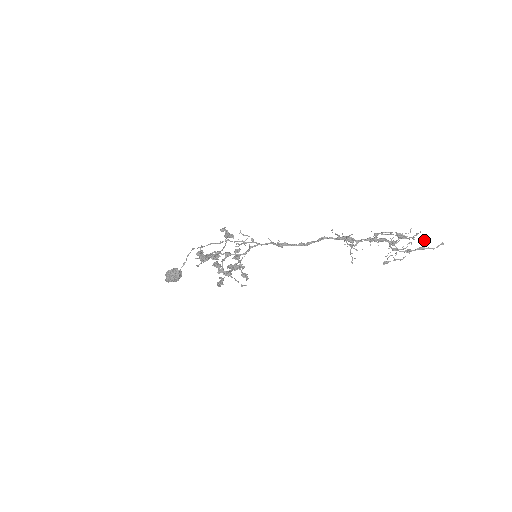
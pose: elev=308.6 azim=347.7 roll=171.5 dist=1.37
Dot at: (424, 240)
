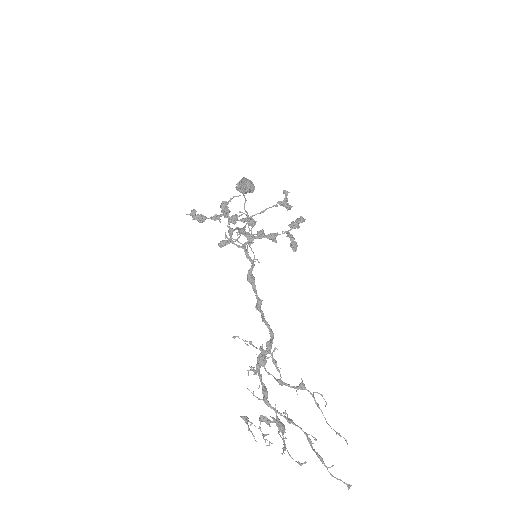
Dot at: occluded
